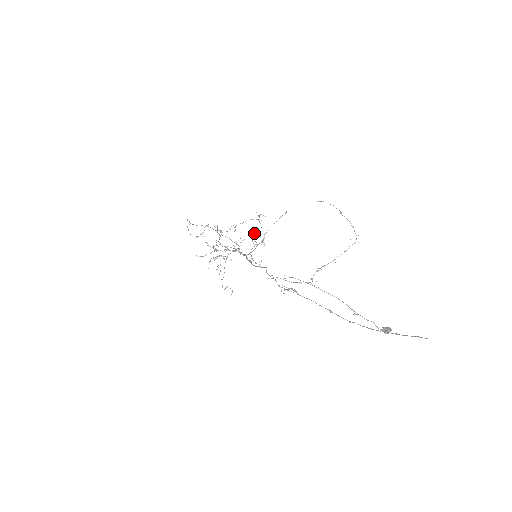
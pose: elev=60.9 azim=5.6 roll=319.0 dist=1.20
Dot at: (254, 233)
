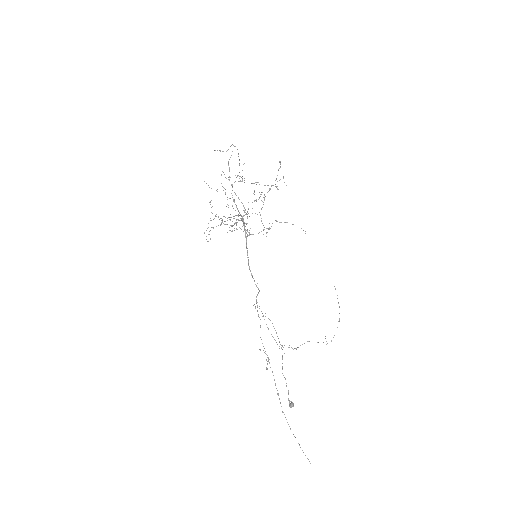
Dot at: occluded
